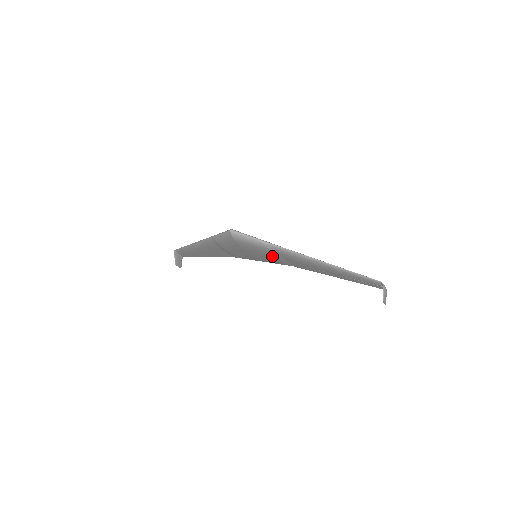
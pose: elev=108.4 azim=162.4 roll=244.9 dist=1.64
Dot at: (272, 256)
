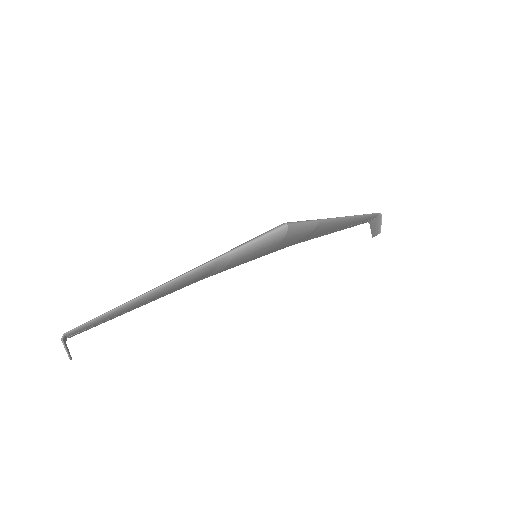
Dot at: (298, 241)
